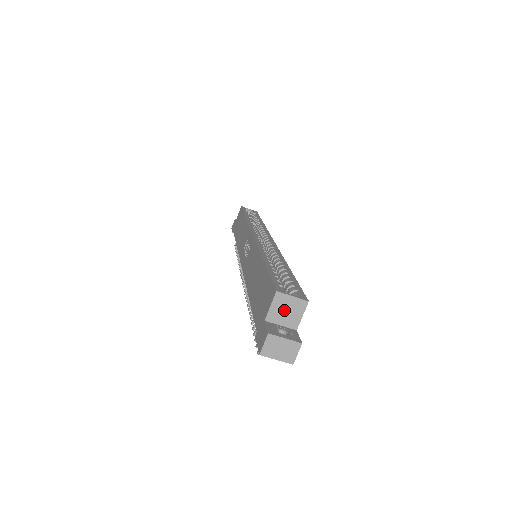
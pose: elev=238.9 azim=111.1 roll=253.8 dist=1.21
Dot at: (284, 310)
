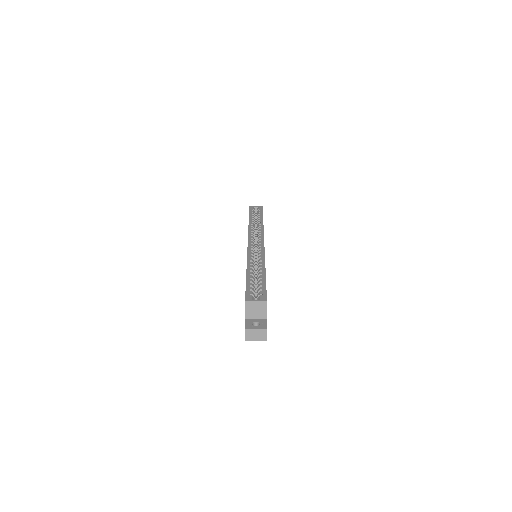
Dot at: (254, 310)
